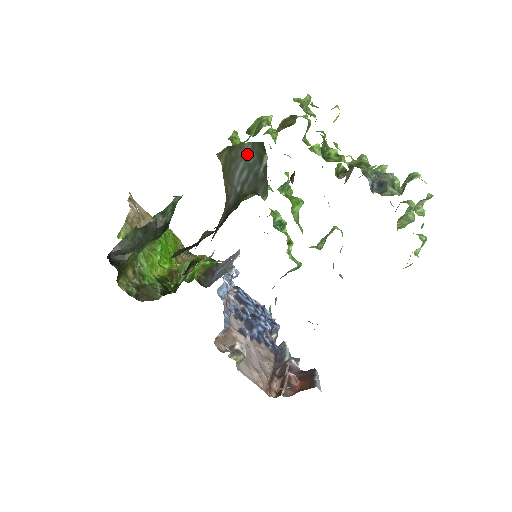
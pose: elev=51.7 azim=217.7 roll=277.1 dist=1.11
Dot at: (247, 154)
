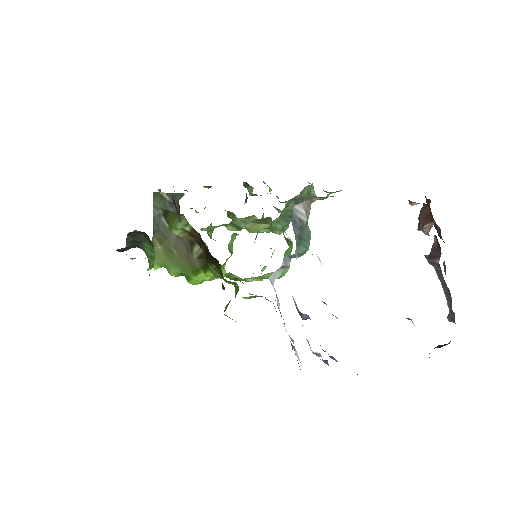
Dot at: (159, 214)
